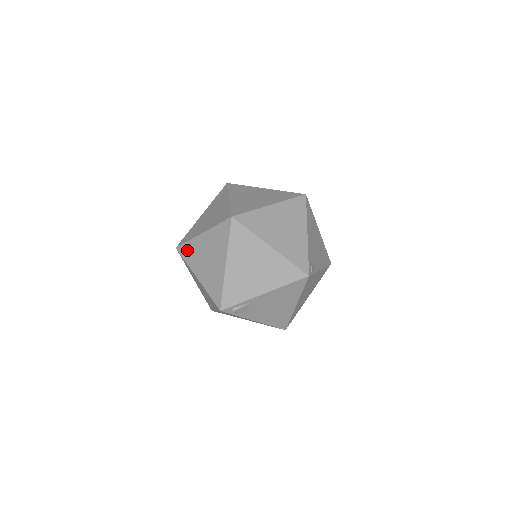
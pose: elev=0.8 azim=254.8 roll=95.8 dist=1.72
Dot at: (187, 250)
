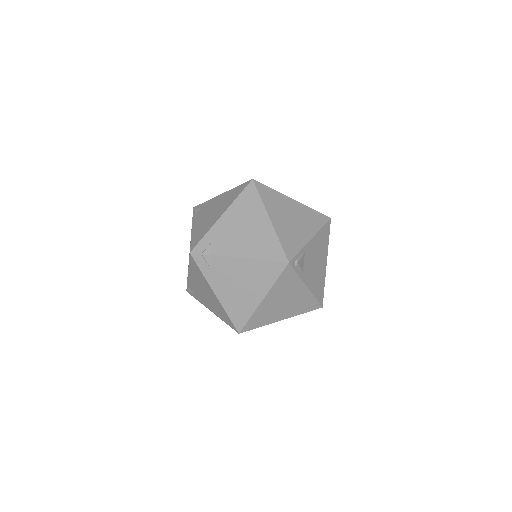
Dot at: (209, 243)
